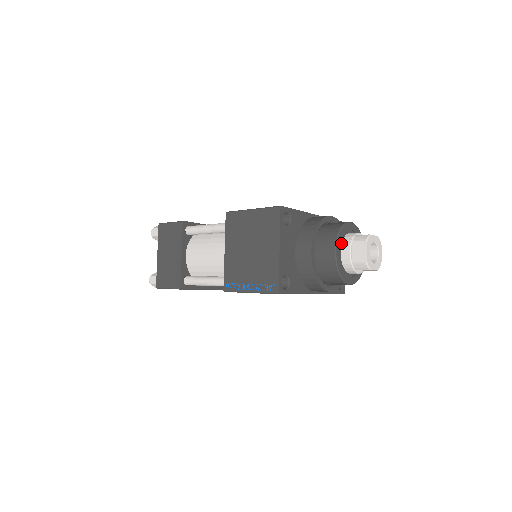
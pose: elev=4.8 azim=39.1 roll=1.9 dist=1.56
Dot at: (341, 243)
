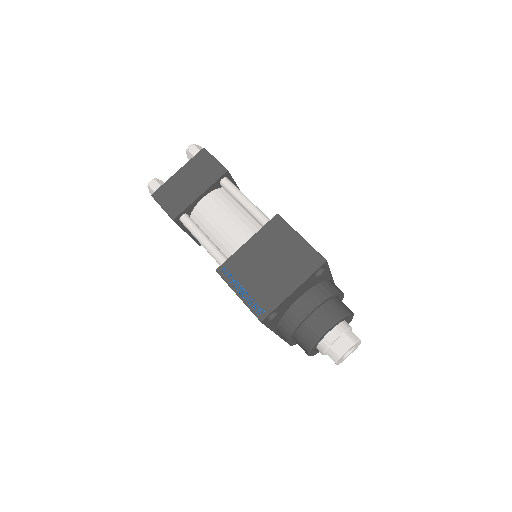
Dot at: (336, 325)
